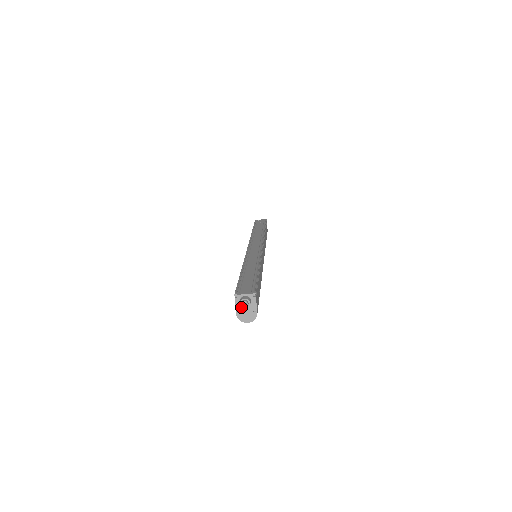
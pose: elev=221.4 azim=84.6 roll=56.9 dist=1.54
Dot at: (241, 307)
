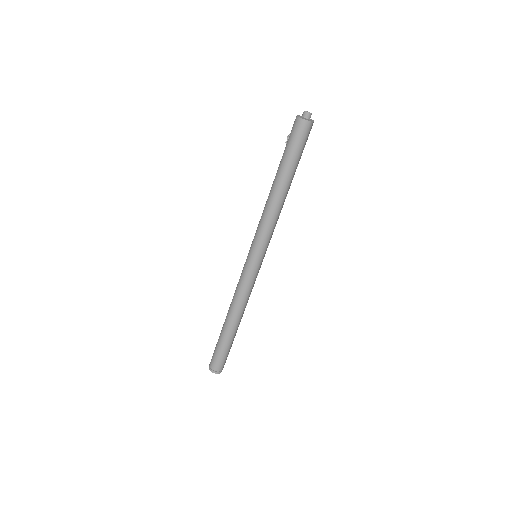
Dot at: (301, 117)
